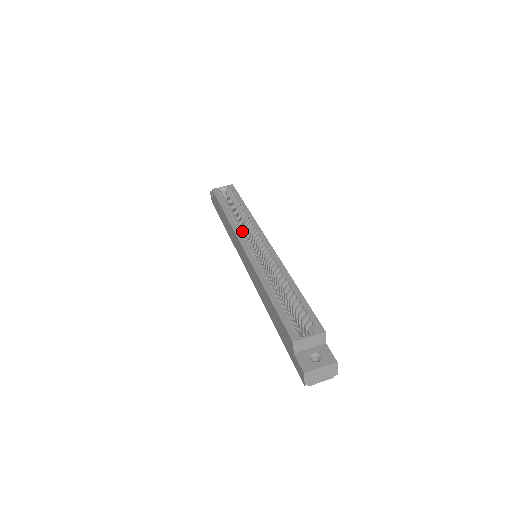
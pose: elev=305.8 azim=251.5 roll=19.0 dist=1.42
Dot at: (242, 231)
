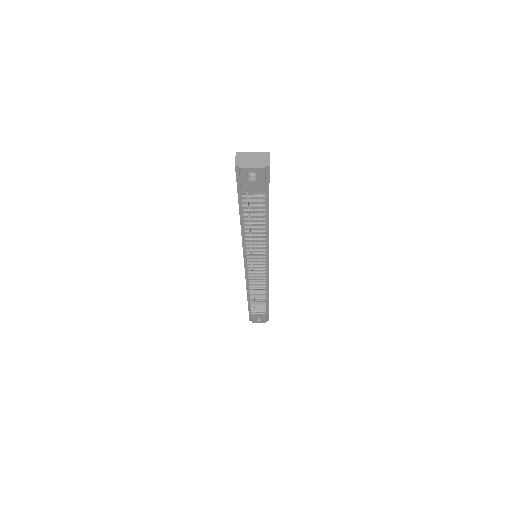
Dot at: occluded
